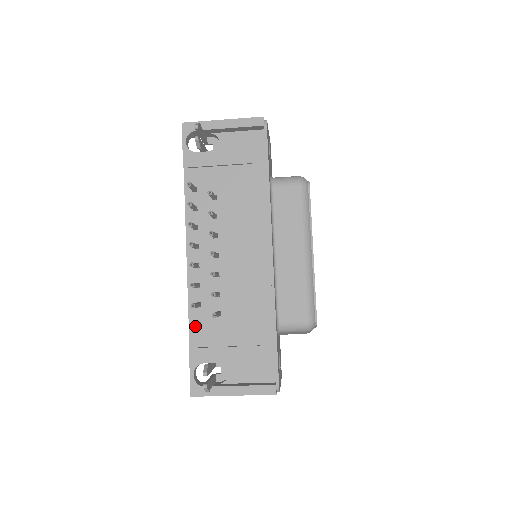
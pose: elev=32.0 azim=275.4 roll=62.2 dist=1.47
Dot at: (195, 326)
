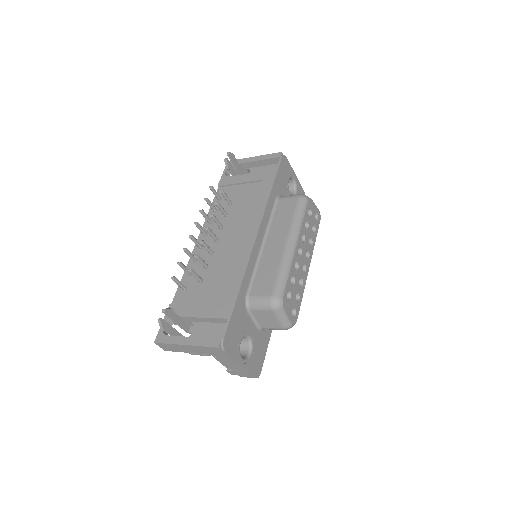
Dot at: (174, 276)
